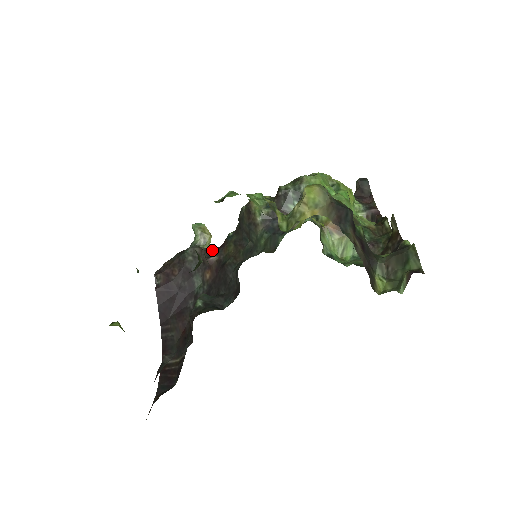
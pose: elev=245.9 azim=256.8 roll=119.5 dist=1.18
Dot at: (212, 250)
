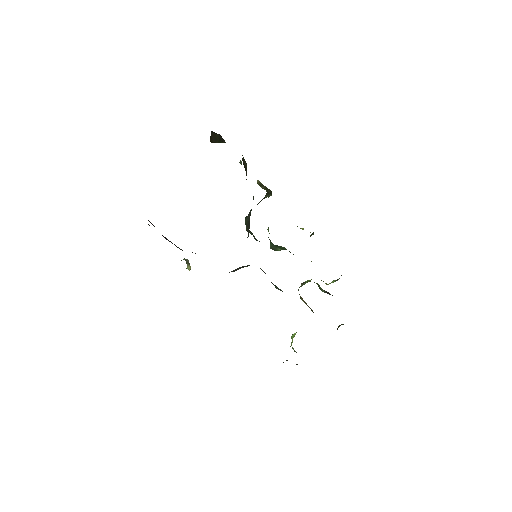
Dot at: occluded
